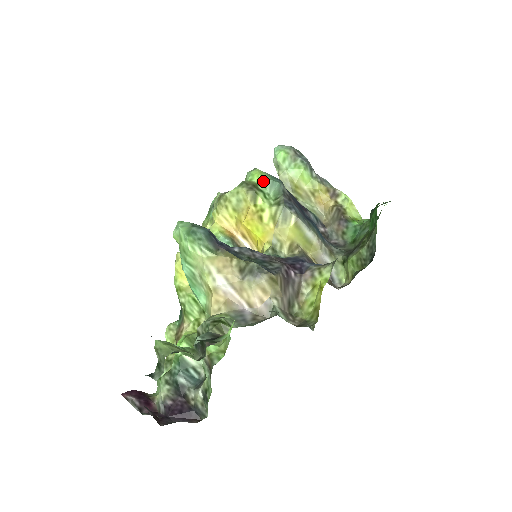
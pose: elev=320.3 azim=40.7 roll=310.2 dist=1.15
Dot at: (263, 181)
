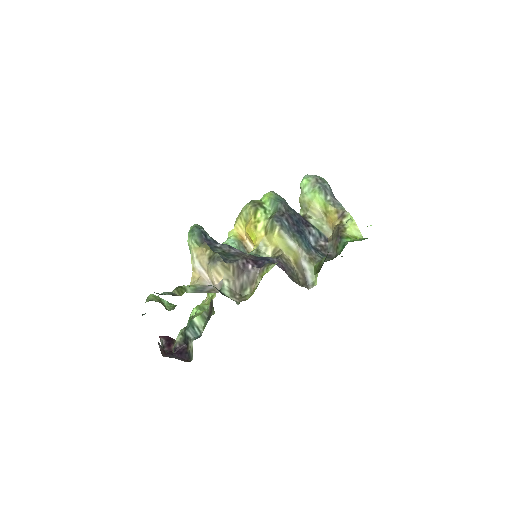
Dot at: (269, 201)
